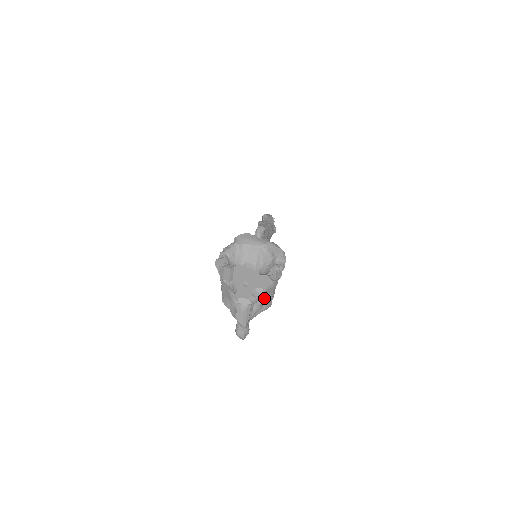
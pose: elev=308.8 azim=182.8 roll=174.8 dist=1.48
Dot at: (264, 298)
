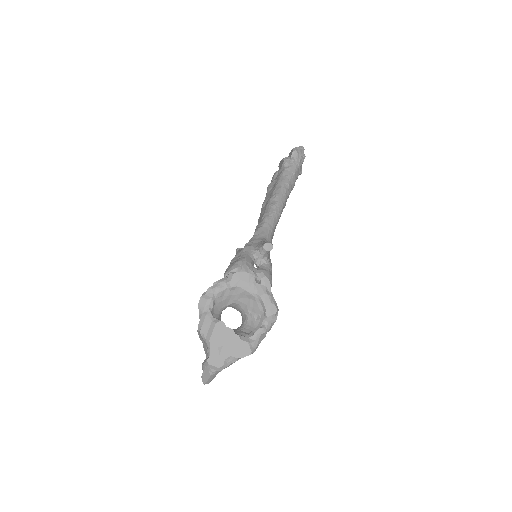
Dot at: occluded
